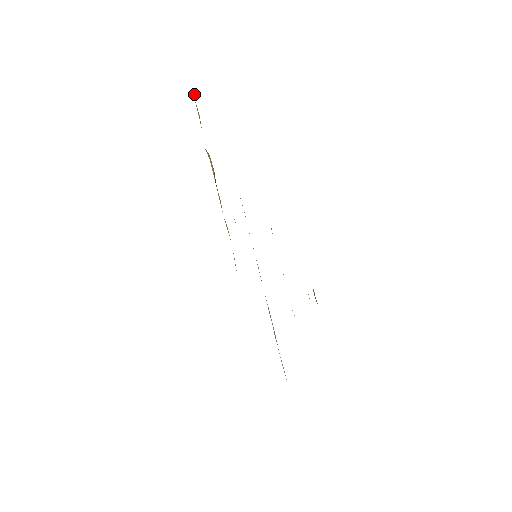
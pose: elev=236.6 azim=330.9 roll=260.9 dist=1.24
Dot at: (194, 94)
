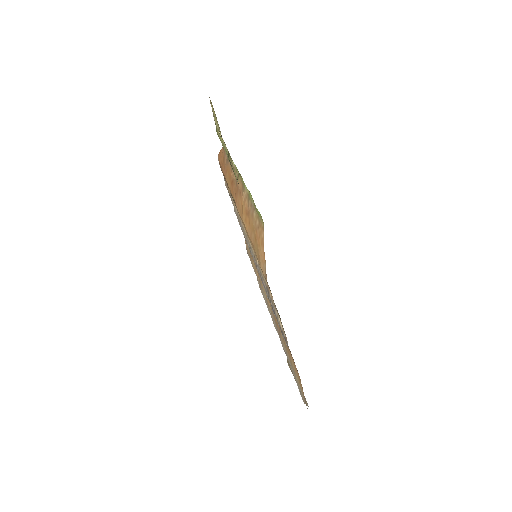
Dot at: (223, 148)
